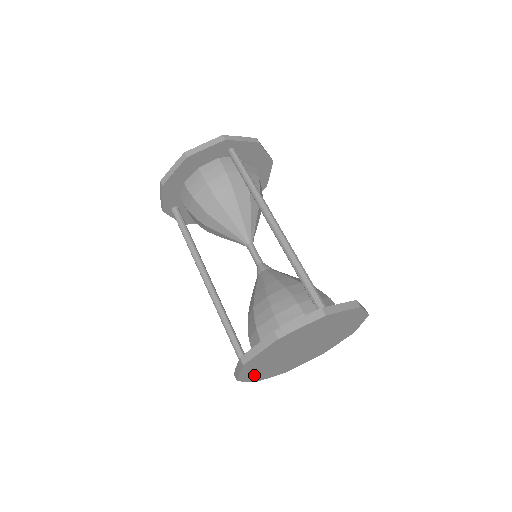
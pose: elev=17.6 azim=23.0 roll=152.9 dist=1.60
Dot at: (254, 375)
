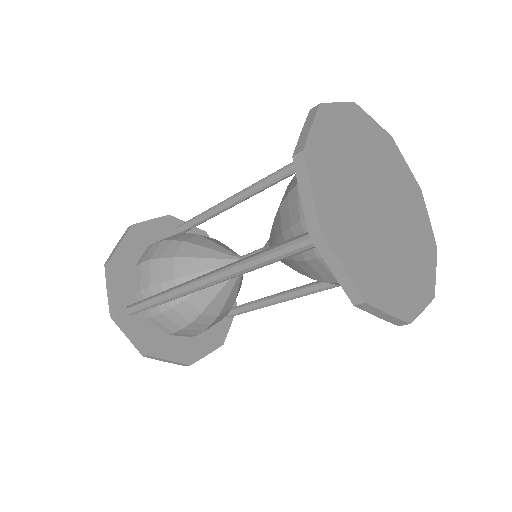
Dot at: (345, 247)
